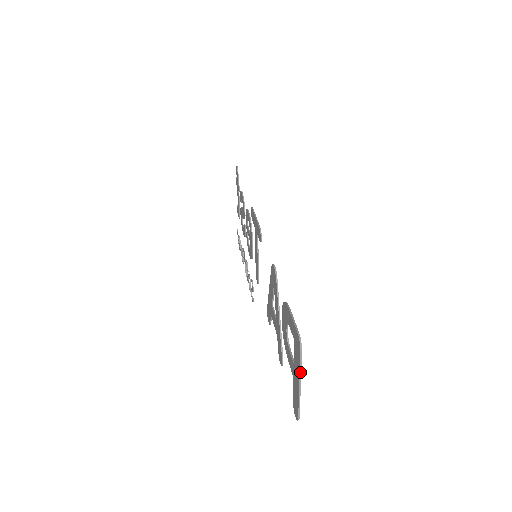
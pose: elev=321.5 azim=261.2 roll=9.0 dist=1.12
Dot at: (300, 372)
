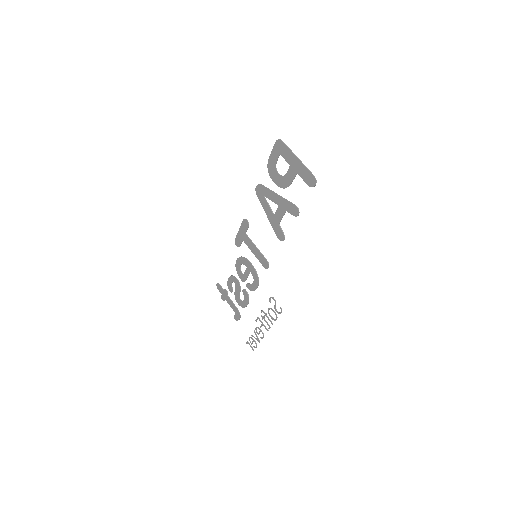
Dot at: (291, 151)
